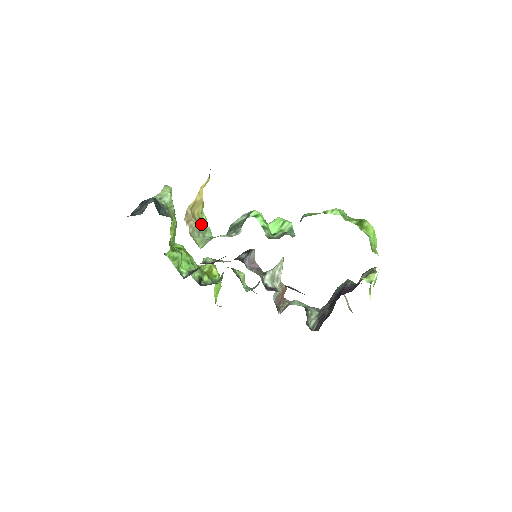
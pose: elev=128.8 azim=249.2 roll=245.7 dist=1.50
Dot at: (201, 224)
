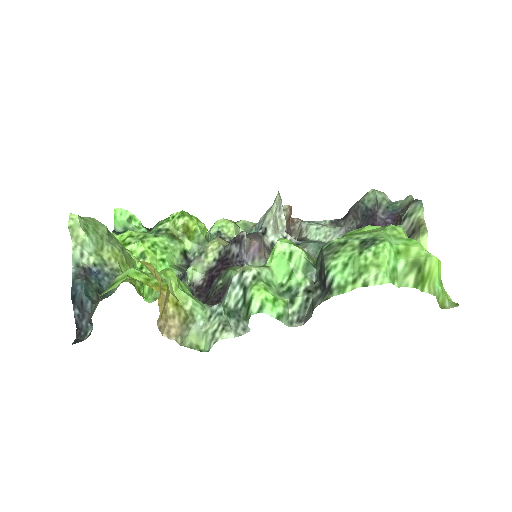
Dot at: (181, 310)
